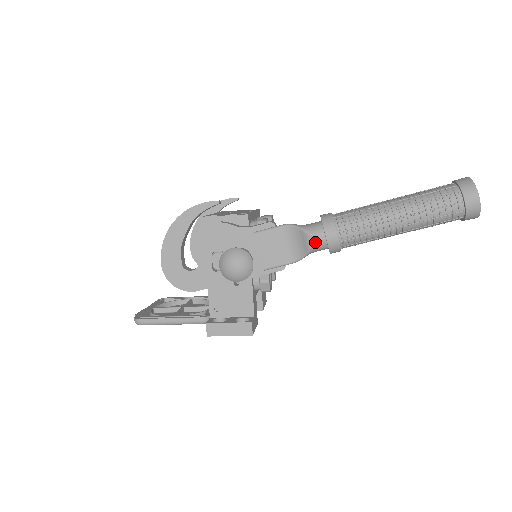
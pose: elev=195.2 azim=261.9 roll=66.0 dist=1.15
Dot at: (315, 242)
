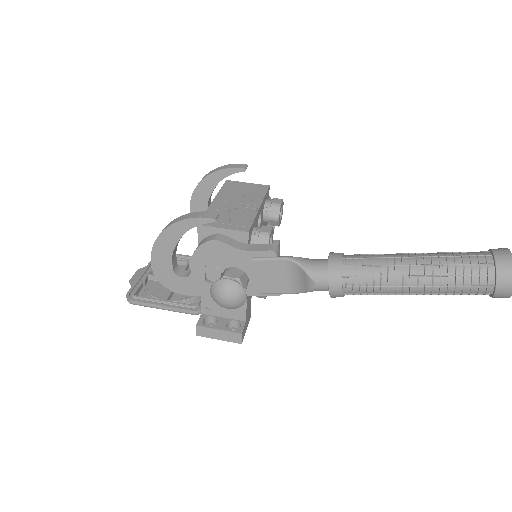
Dot at: (317, 287)
